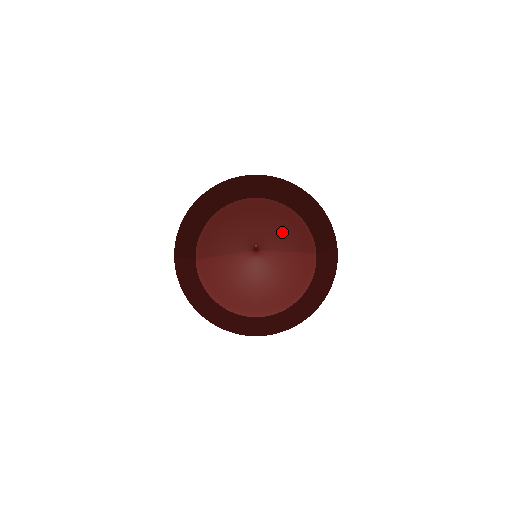
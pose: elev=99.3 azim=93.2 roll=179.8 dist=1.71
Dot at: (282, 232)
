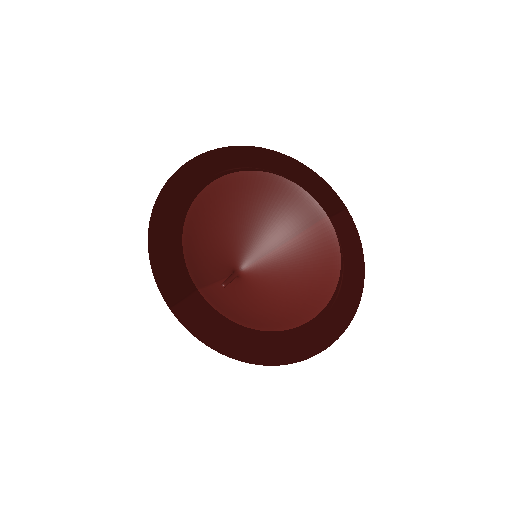
Dot at: (261, 222)
